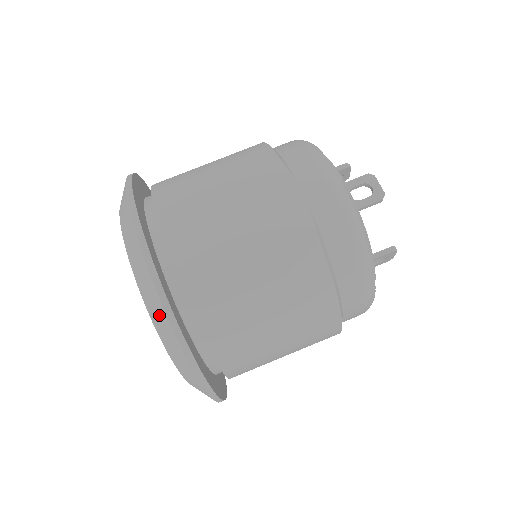
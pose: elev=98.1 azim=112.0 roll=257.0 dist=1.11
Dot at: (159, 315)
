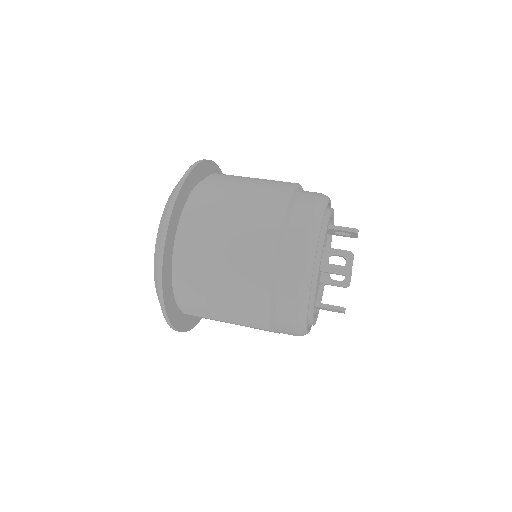
Dot at: occluded
